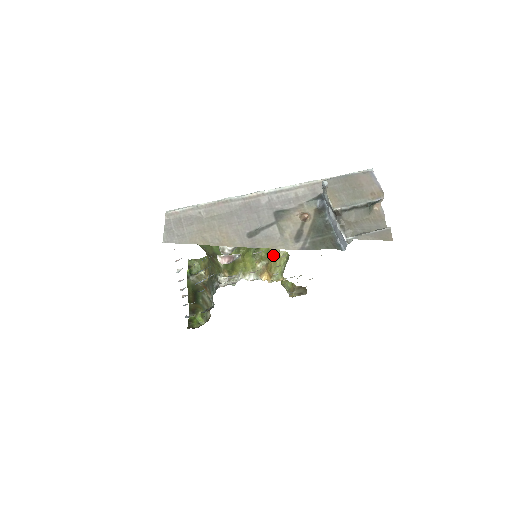
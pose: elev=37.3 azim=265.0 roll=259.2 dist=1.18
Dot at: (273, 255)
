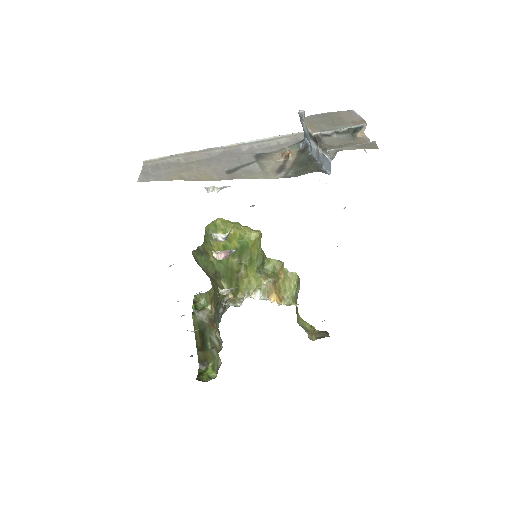
Dot at: (280, 274)
